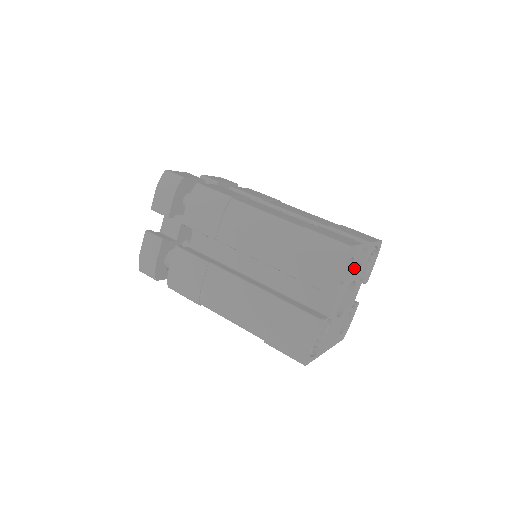
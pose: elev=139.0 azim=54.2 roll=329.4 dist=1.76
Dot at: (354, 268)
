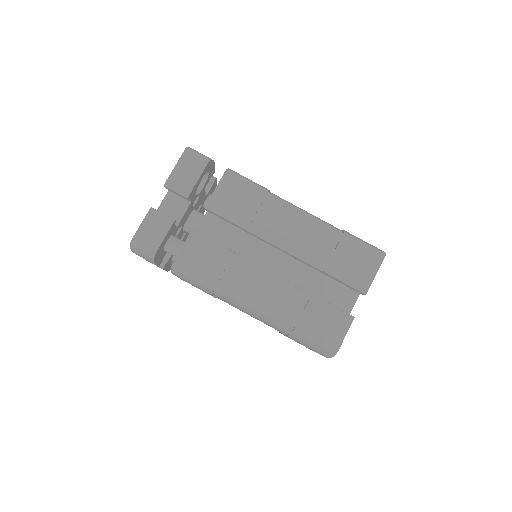
Dot at: occluded
